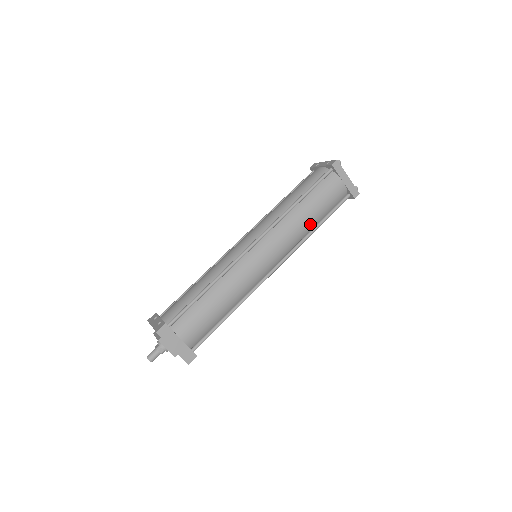
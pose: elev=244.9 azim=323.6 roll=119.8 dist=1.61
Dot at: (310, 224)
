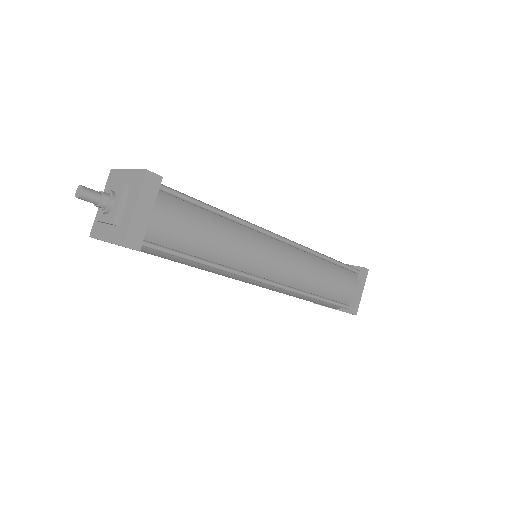
Dot at: (318, 287)
